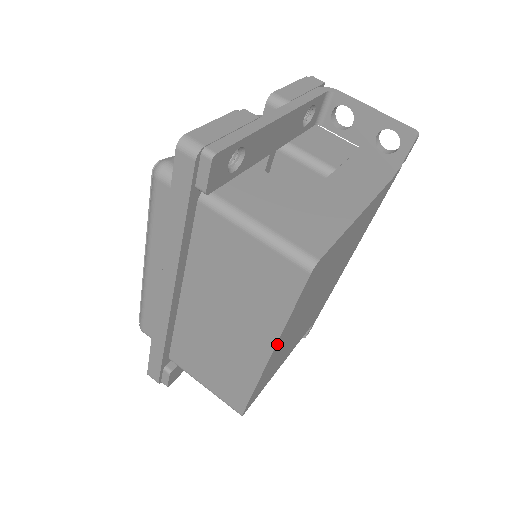
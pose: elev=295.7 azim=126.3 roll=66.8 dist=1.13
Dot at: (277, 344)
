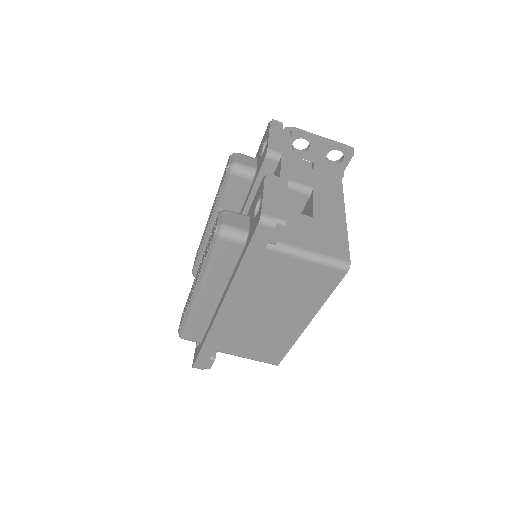
Dot at: (314, 315)
